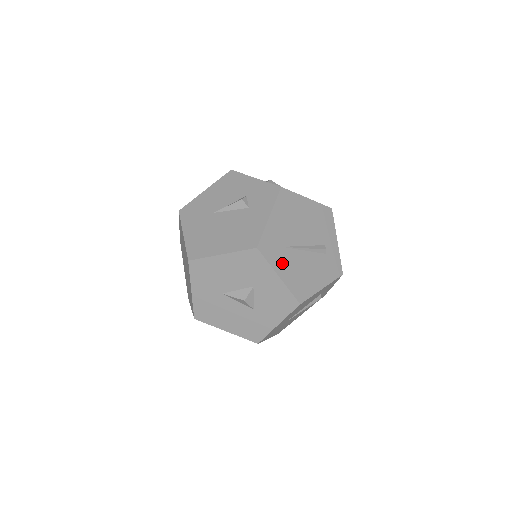
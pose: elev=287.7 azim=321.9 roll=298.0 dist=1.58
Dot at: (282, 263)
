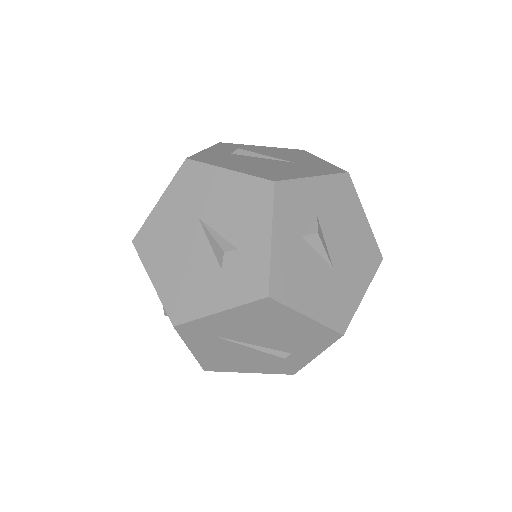
Dot at: (204, 345)
